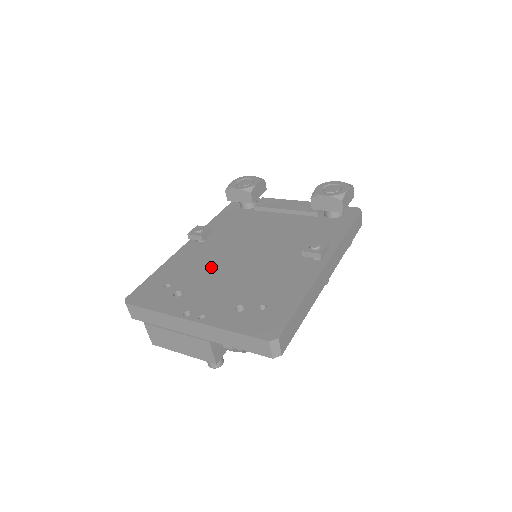
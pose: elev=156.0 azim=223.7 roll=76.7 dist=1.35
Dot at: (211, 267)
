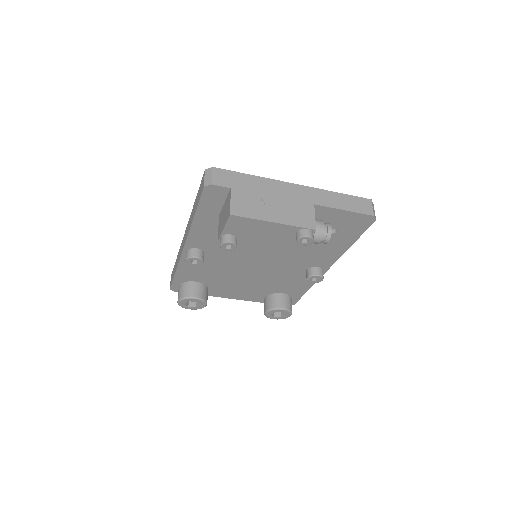
Dot at: occluded
